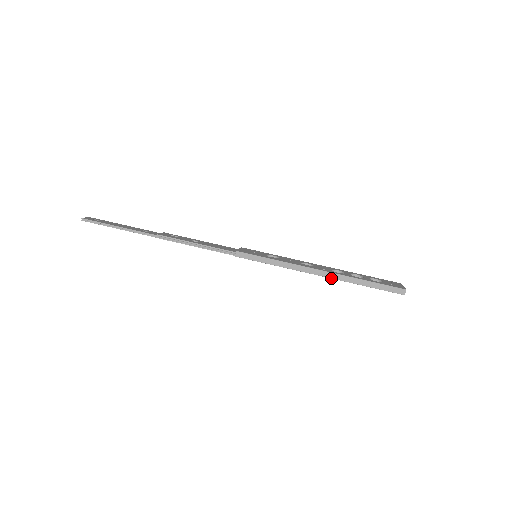
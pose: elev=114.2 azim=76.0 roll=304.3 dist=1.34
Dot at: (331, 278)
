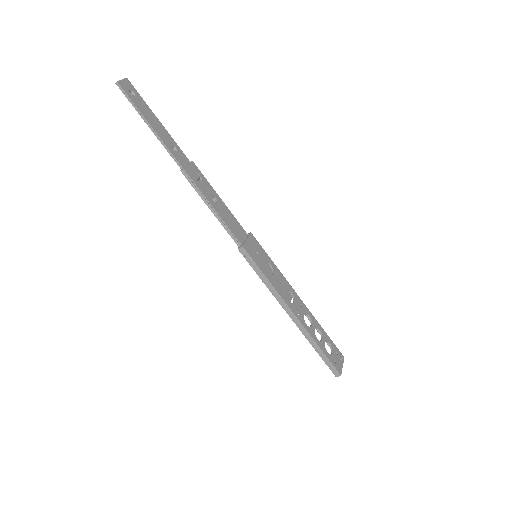
Dot at: (297, 326)
